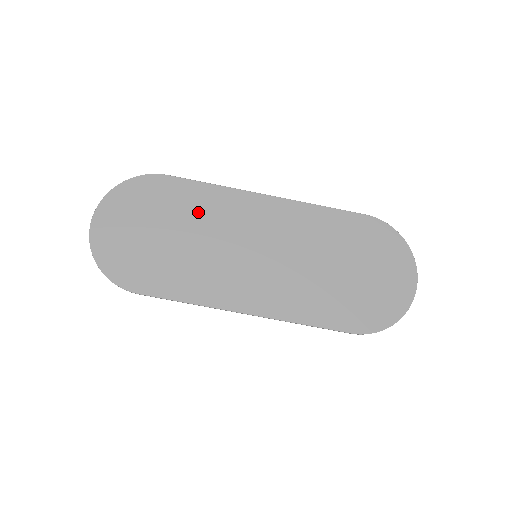
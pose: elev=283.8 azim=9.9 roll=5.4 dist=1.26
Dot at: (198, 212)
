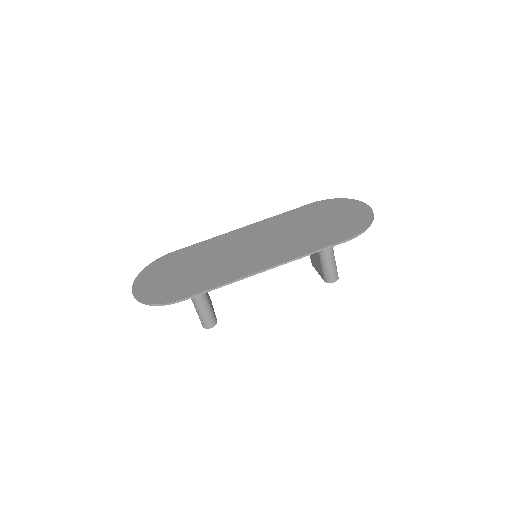
Dot at: (202, 253)
